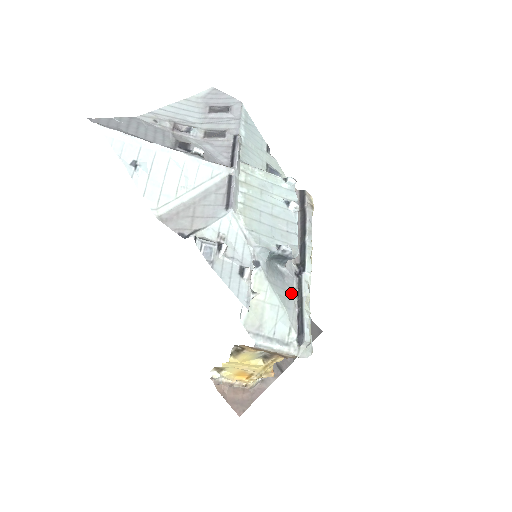
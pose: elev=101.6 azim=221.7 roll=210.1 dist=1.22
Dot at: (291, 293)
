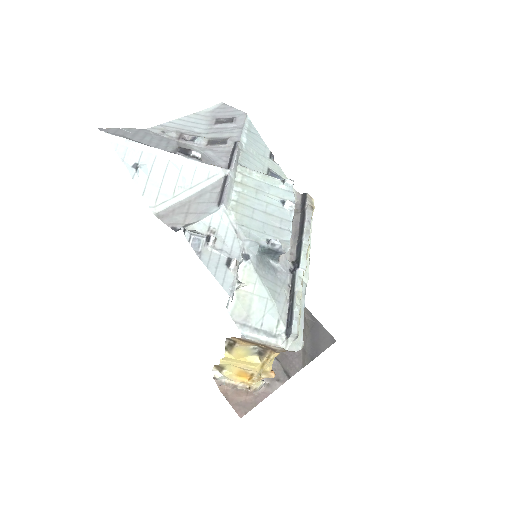
Dot at: (283, 288)
